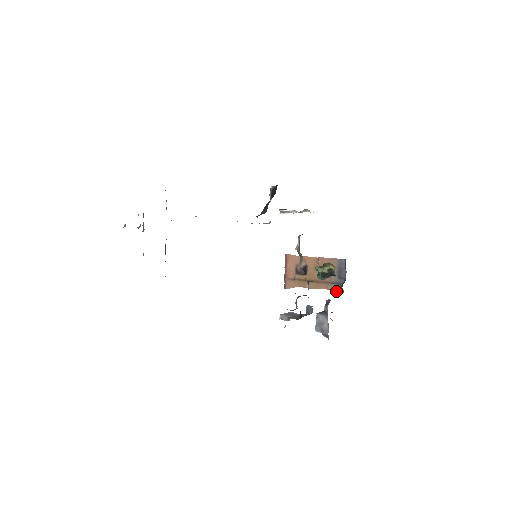
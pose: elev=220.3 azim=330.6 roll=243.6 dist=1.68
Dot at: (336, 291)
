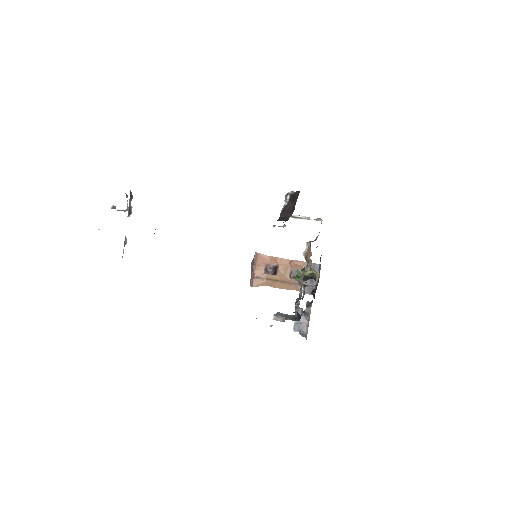
Dot at: (307, 293)
